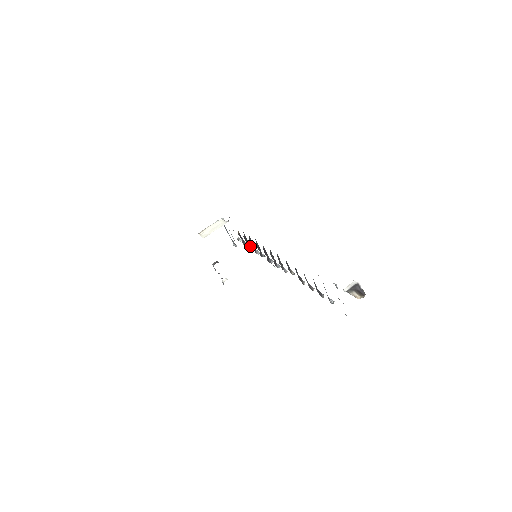
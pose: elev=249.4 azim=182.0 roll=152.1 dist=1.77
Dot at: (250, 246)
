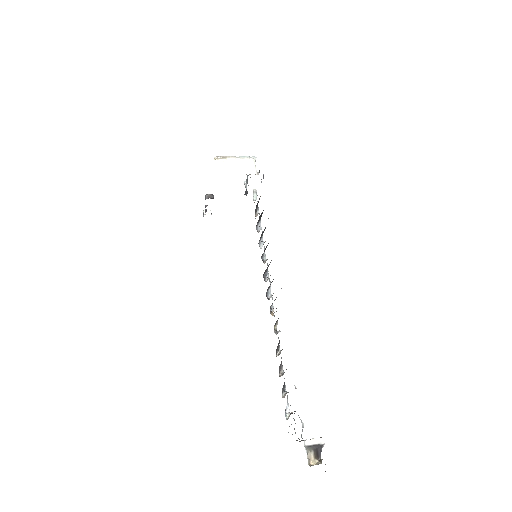
Dot at: (259, 221)
